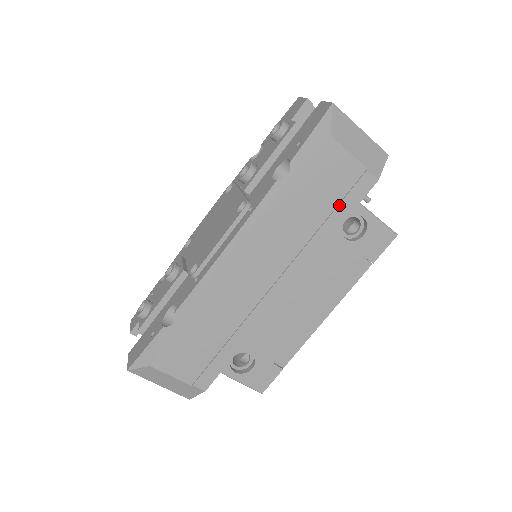
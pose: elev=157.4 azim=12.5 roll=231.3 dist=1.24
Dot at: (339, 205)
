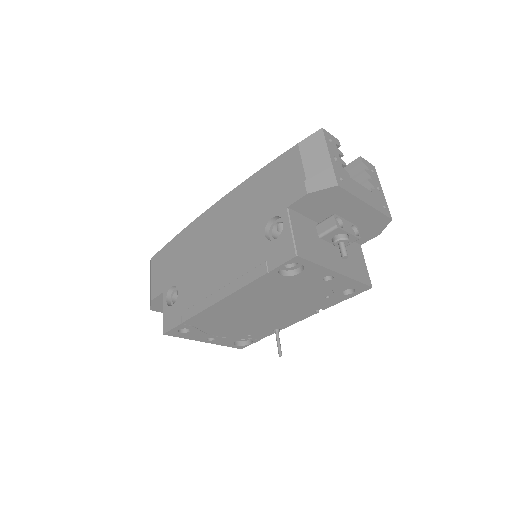
Dot at: (275, 202)
